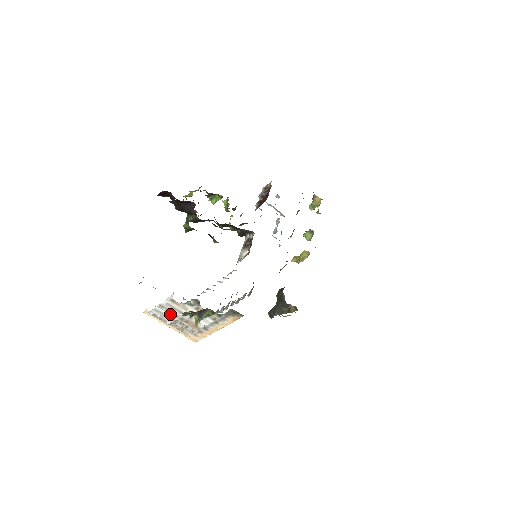
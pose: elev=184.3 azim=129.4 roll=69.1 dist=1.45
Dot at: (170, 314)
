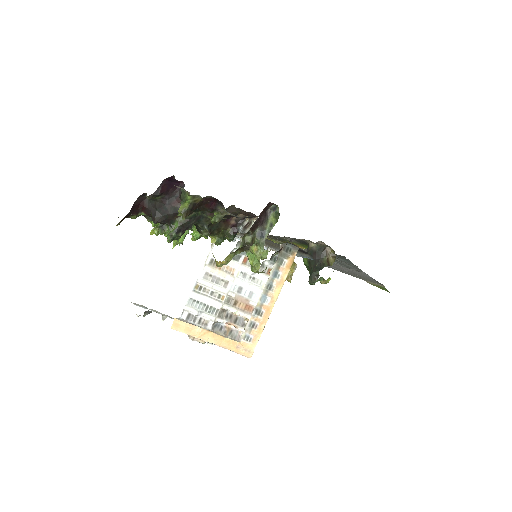
Dot at: (211, 299)
